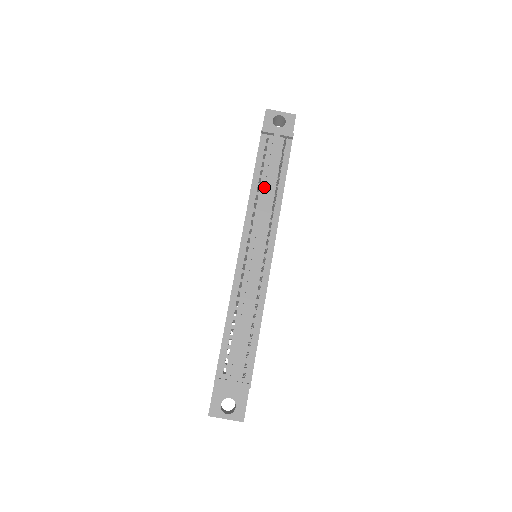
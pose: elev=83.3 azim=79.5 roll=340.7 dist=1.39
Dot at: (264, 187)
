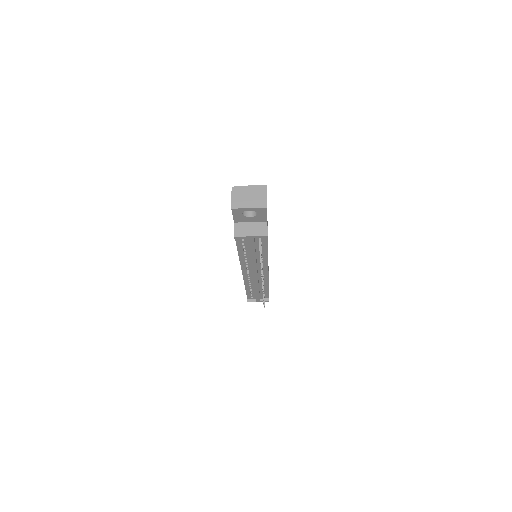
Dot at: occluded
